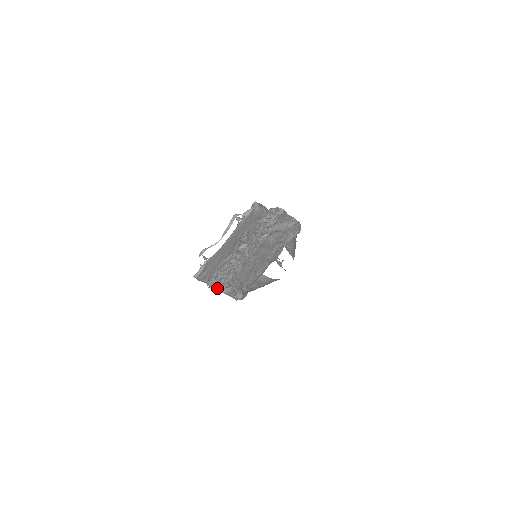
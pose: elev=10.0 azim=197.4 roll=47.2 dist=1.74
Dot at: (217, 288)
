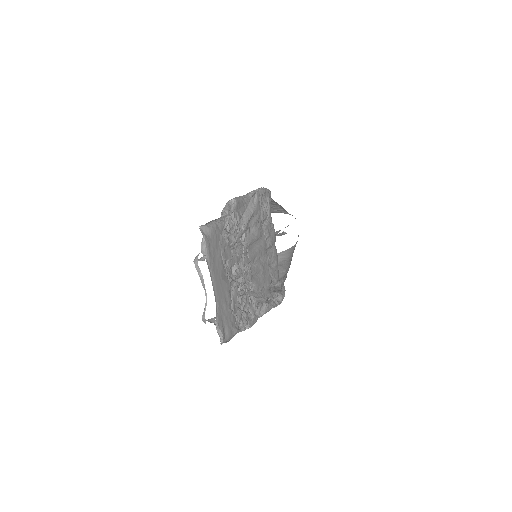
Dot at: (252, 322)
